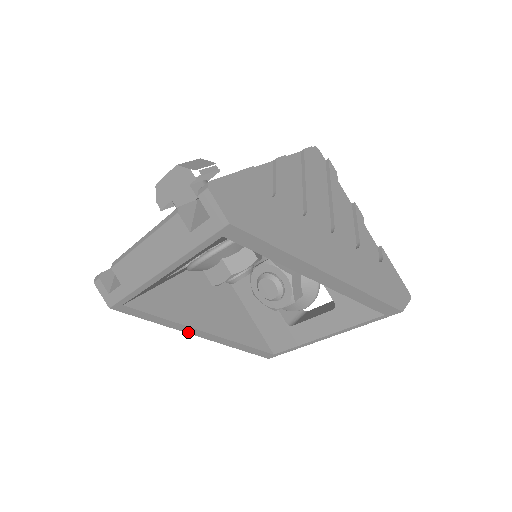
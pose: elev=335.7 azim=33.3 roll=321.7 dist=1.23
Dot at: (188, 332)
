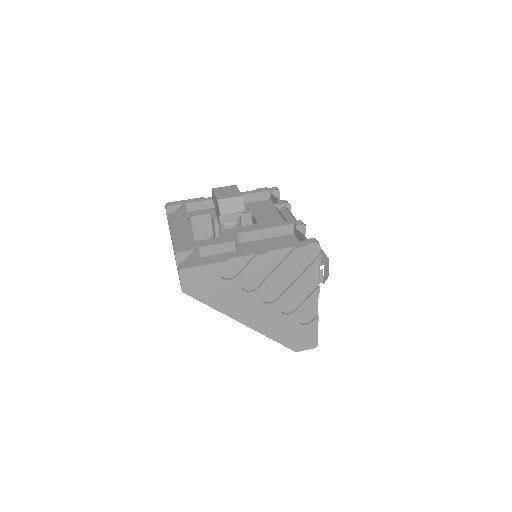
Dot at: occluded
